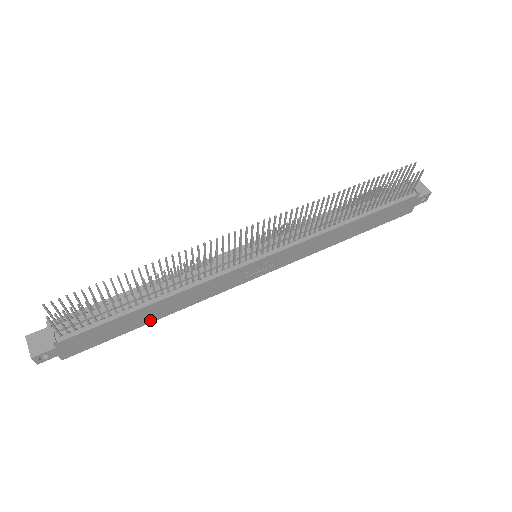
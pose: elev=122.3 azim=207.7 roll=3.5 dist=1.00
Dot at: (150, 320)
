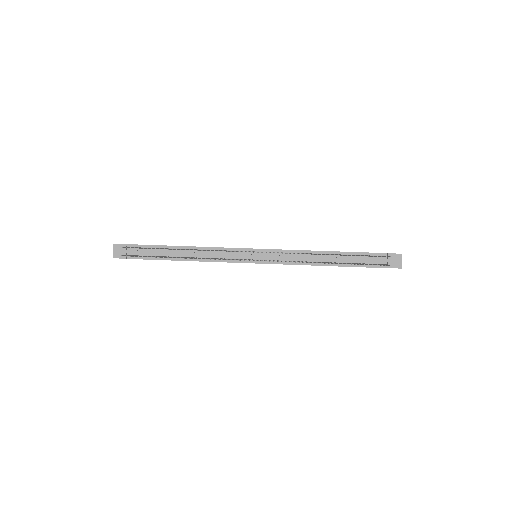
Dot at: occluded
